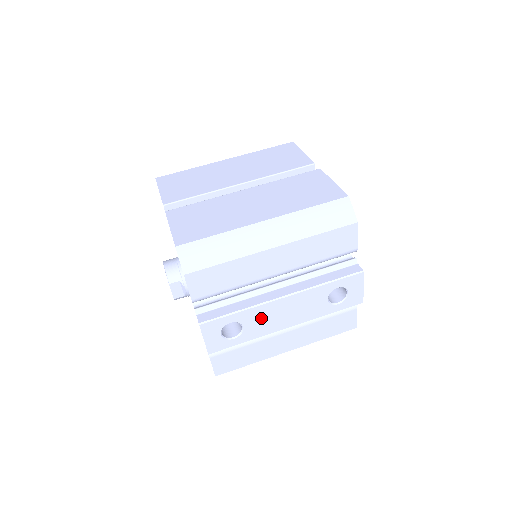
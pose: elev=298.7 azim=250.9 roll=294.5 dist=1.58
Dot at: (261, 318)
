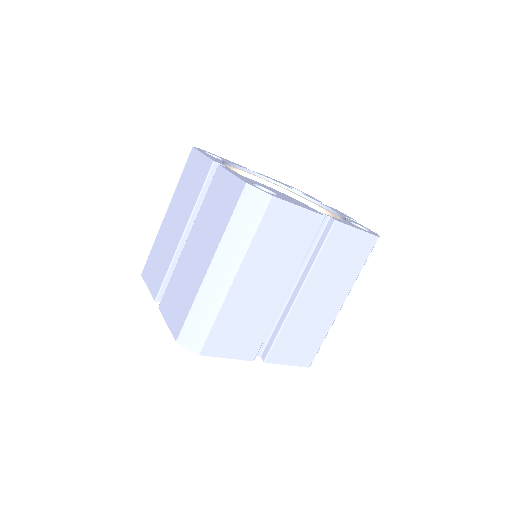
Dot at: occluded
